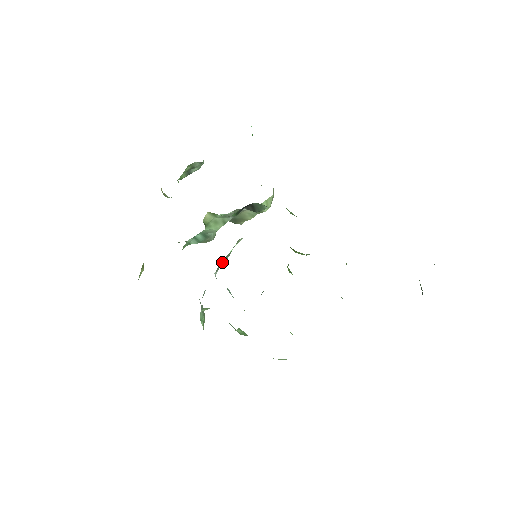
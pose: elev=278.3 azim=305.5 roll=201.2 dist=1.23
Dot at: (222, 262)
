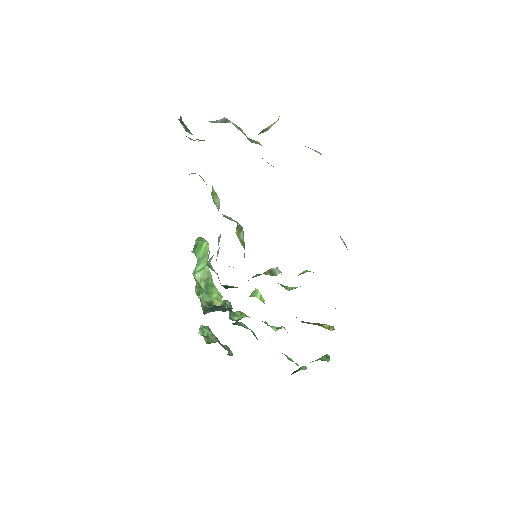
Dot at: occluded
